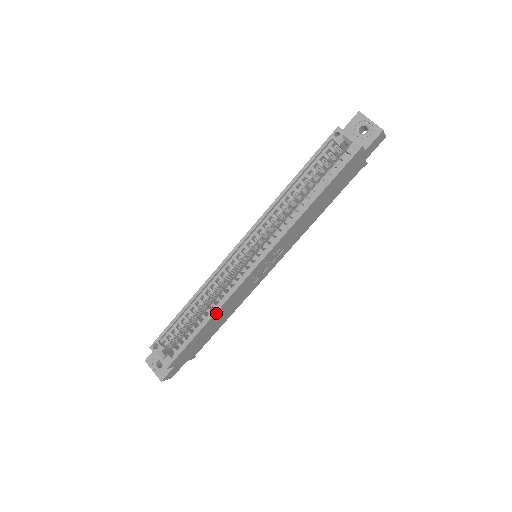
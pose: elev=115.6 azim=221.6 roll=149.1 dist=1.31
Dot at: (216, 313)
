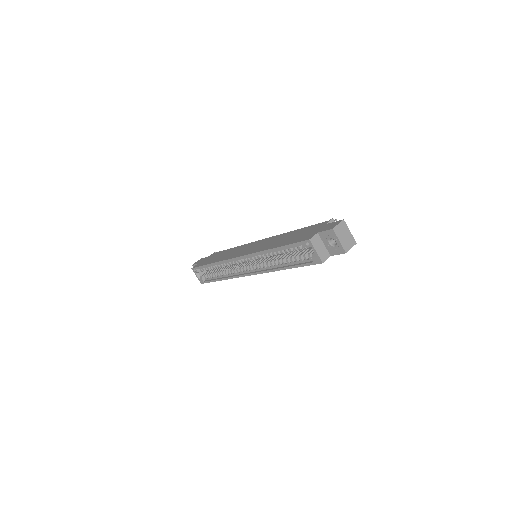
Dot at: (227, 279)
